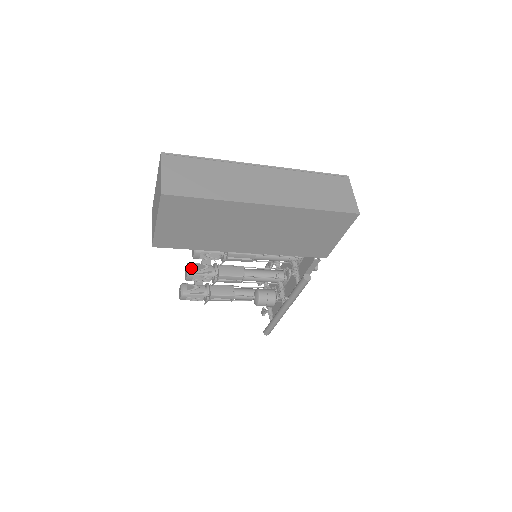
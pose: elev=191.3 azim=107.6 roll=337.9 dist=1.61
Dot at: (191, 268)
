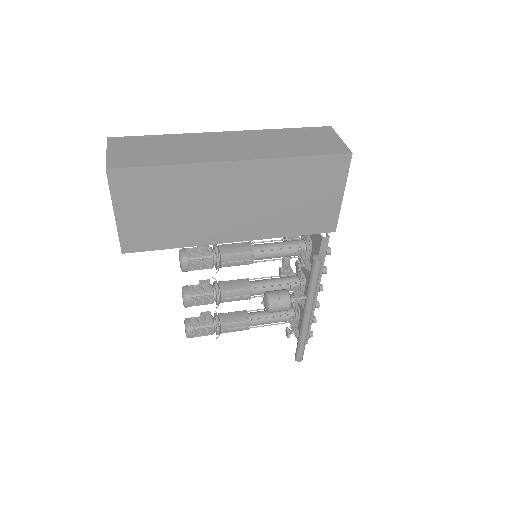
Dot at: (186, 290)
